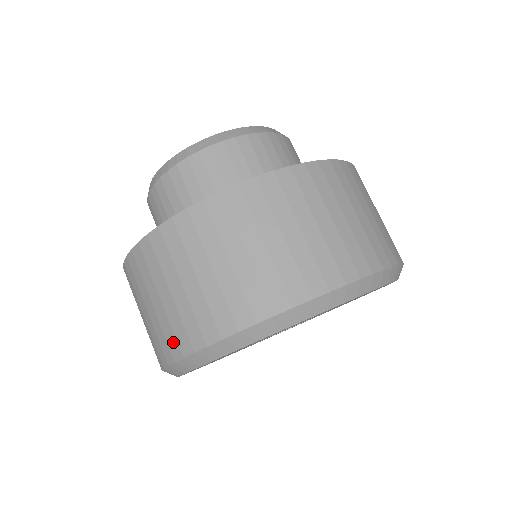
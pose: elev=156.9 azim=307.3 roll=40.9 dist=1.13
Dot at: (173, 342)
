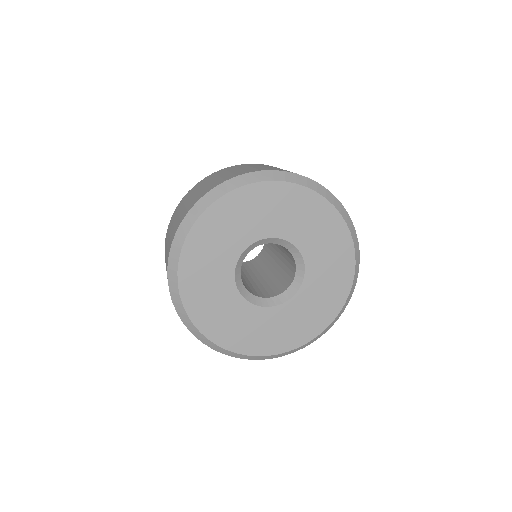
Dot at: (173, 235)
